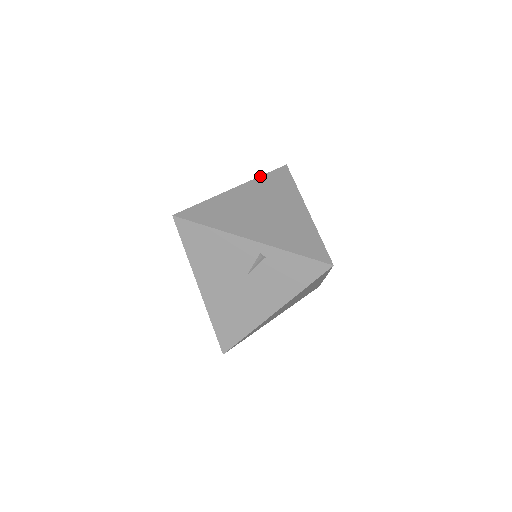
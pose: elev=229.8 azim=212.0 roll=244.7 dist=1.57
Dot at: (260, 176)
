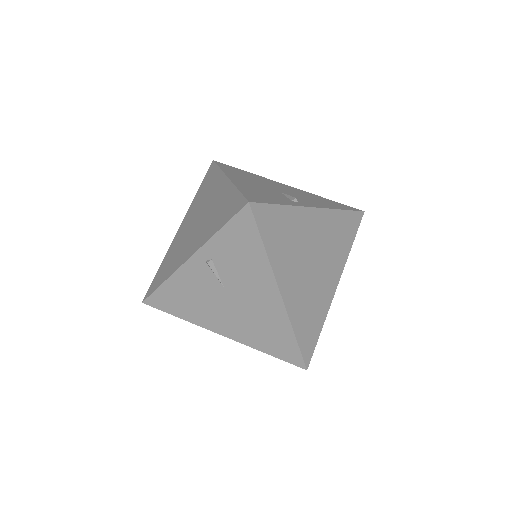
Dot at: (195, 195)
